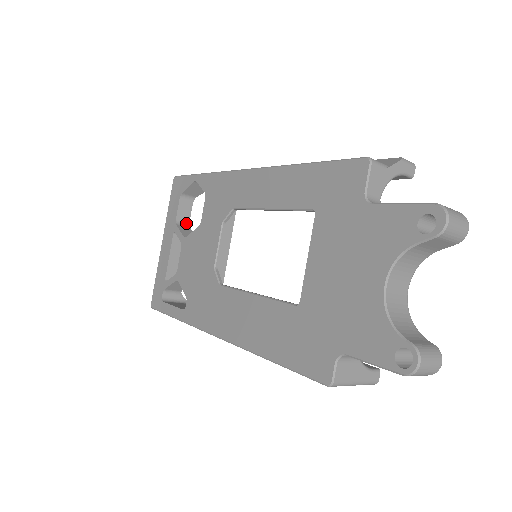
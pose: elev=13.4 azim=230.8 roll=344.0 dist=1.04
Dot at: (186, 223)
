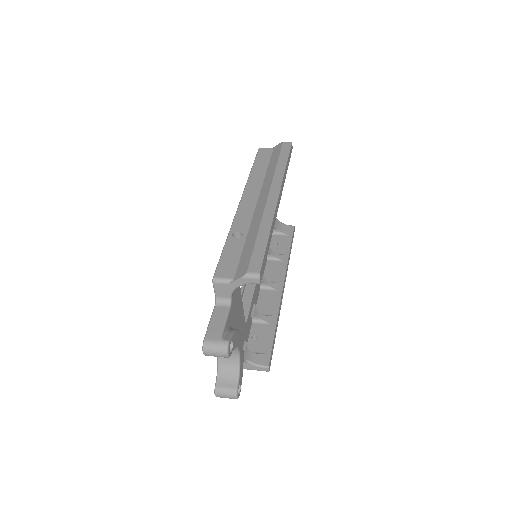
Dot at: occluded
